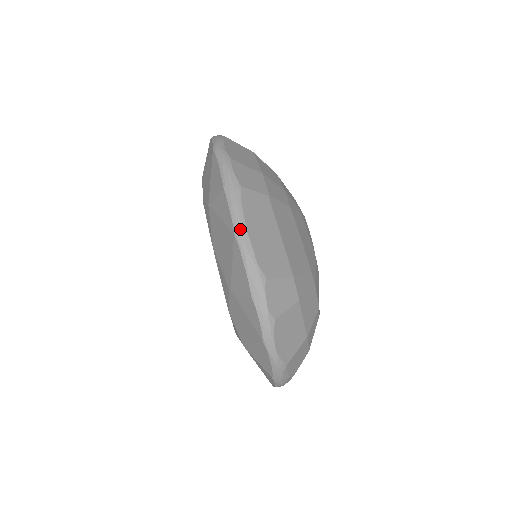
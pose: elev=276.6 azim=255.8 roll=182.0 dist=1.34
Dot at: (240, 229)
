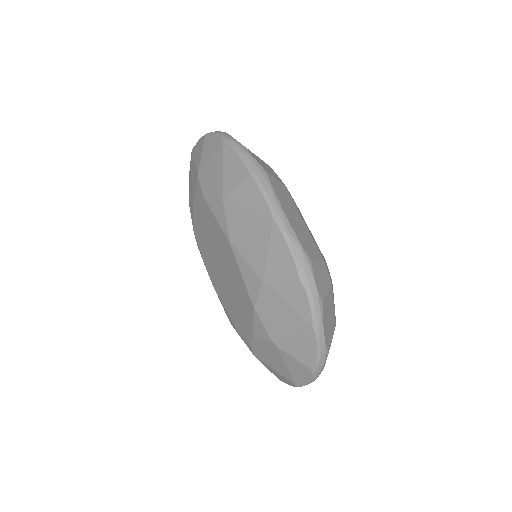
Dot at: (278, 212)
